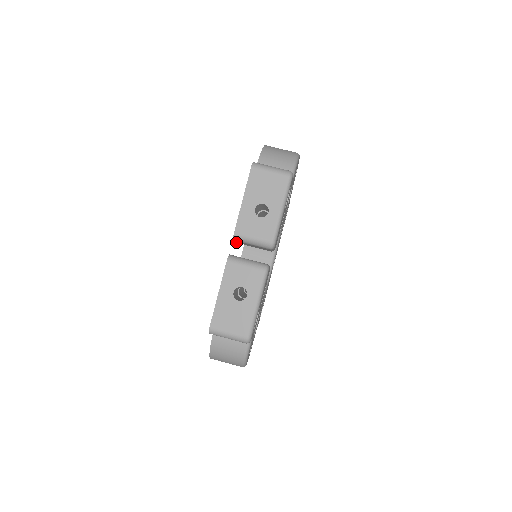
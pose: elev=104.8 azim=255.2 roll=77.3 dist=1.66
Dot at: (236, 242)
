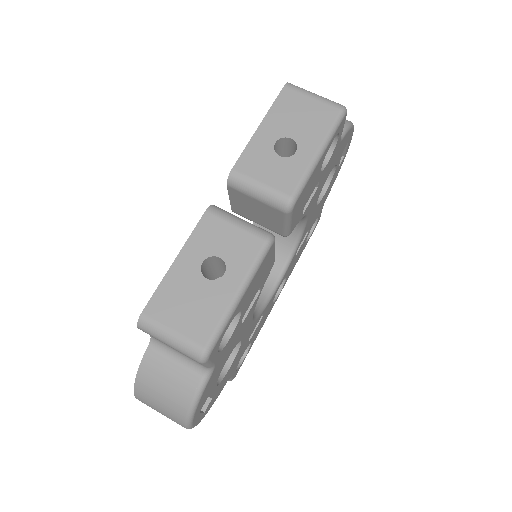
Dot at: (231, 207)
